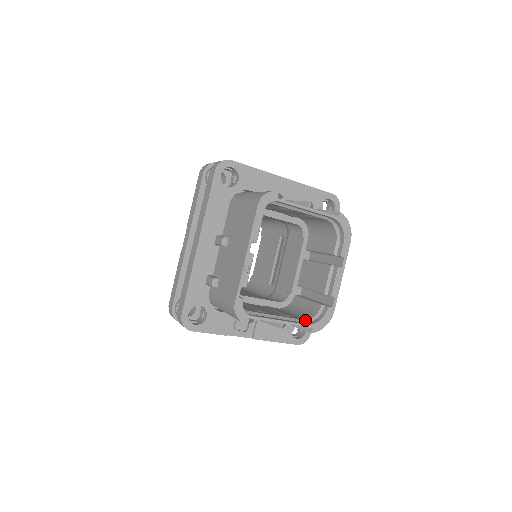
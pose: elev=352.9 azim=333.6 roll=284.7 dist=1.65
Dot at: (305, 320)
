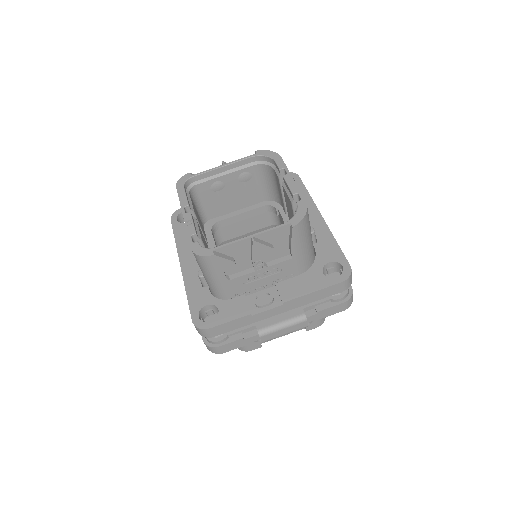
Dot at: occluded
